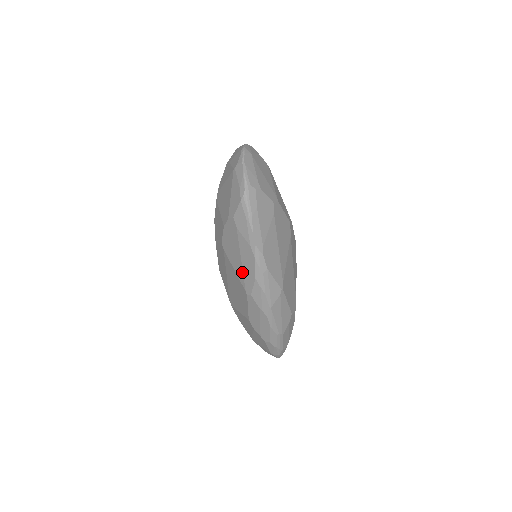
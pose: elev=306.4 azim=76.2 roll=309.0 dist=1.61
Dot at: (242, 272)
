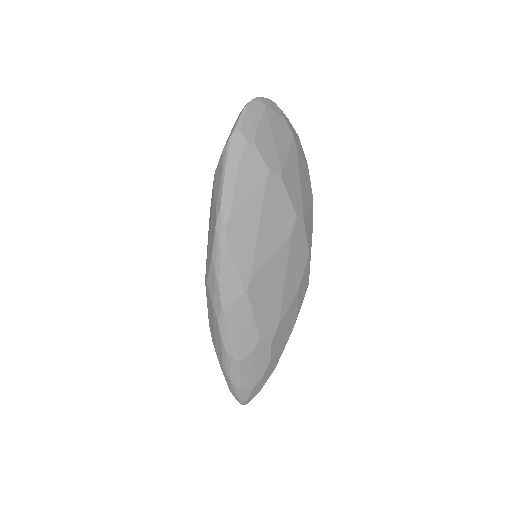
Dot at: (208, 249)
